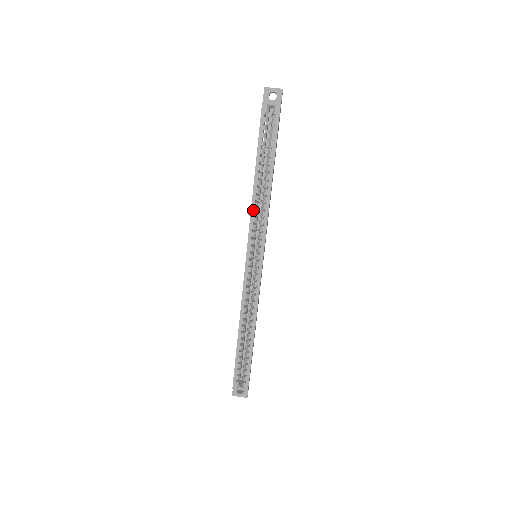
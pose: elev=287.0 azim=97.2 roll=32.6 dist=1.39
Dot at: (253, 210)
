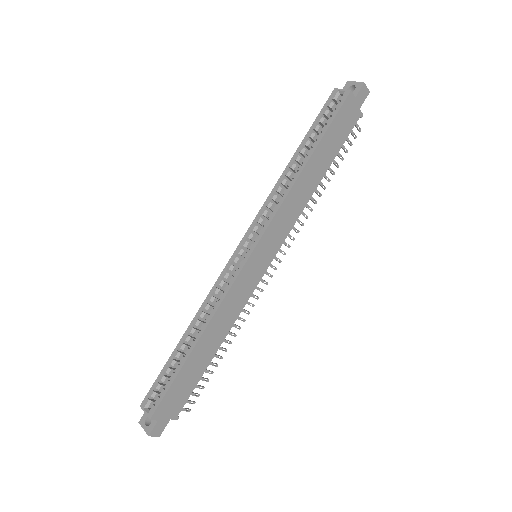
Dot at: (272, 193)
